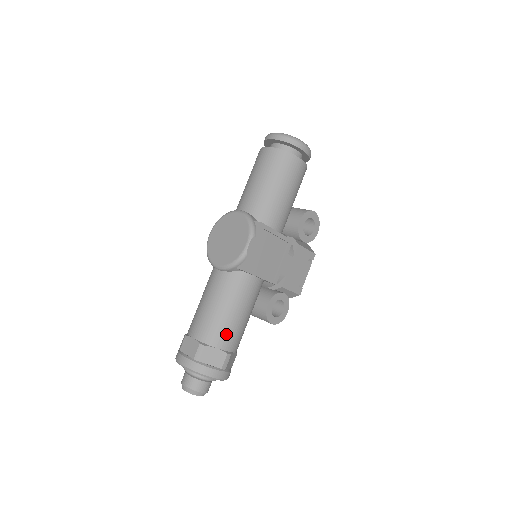
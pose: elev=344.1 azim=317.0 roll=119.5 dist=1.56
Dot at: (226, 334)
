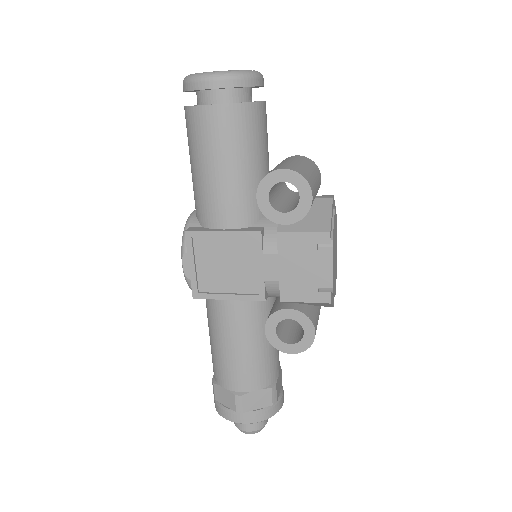
Dot at: (225, 372)
